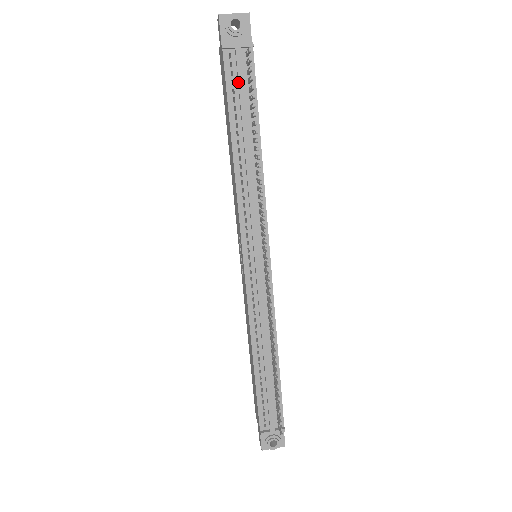
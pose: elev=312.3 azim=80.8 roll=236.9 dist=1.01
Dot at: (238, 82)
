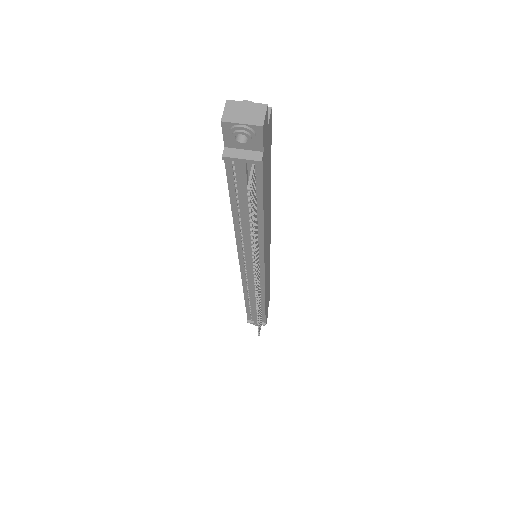
Dot at: (240, 185)
